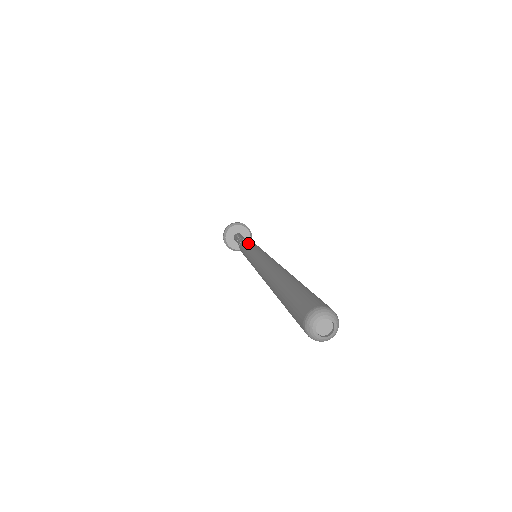
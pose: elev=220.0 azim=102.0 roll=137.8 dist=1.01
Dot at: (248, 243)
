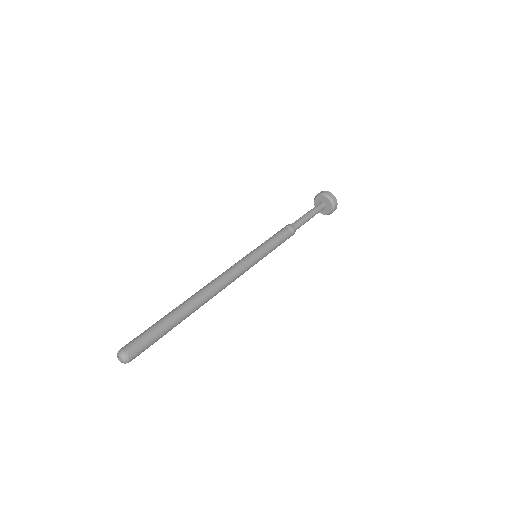
Dot at: (268, 239)
